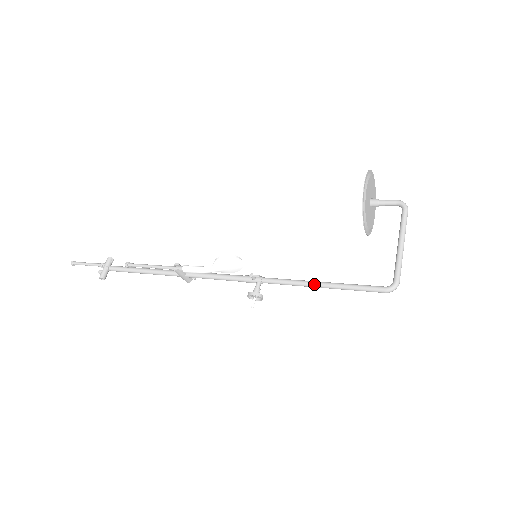
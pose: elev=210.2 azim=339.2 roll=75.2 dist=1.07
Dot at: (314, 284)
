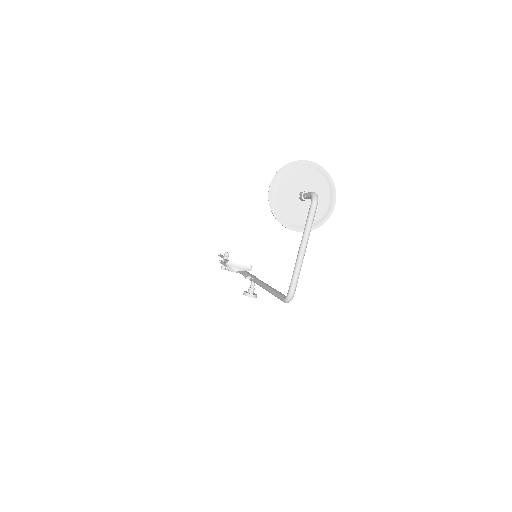
Dot at: (264, 288)
